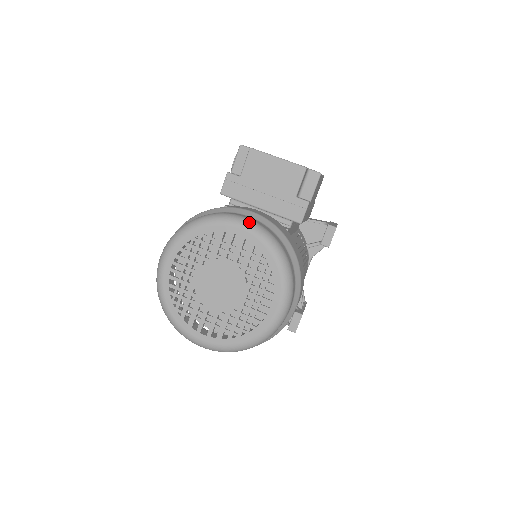
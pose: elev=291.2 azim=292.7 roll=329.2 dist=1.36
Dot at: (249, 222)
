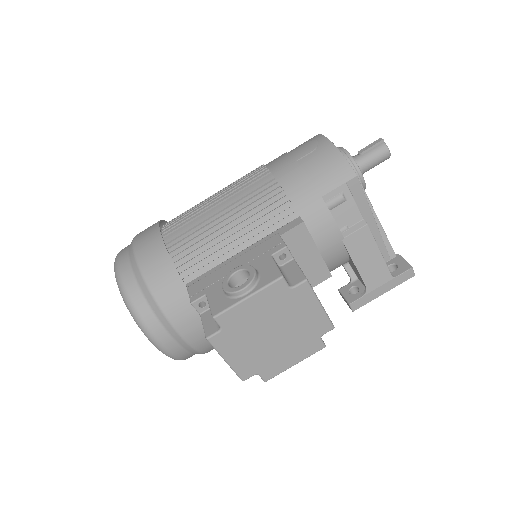
Dot at: (160, 349)
